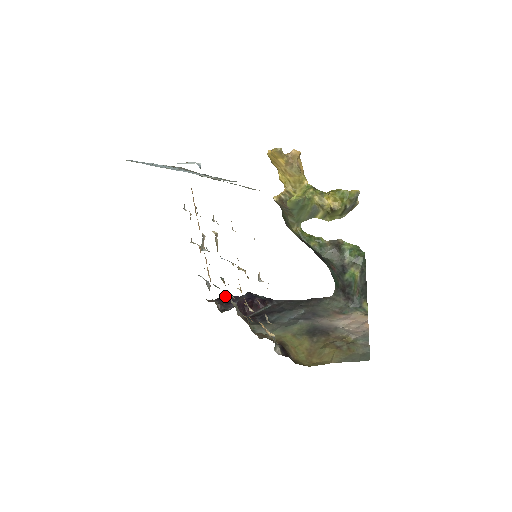
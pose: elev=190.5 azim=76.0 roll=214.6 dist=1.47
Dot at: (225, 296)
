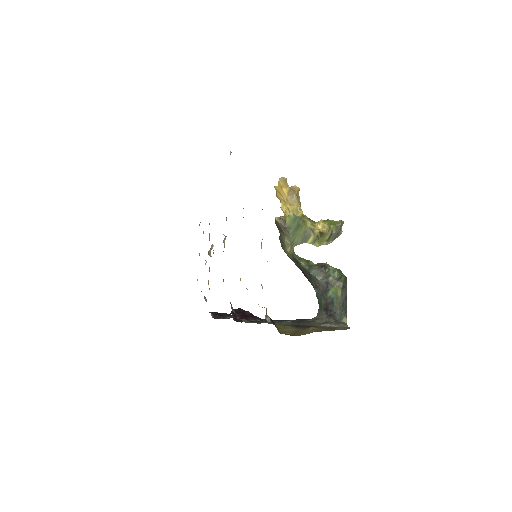
Dot at: occluded
